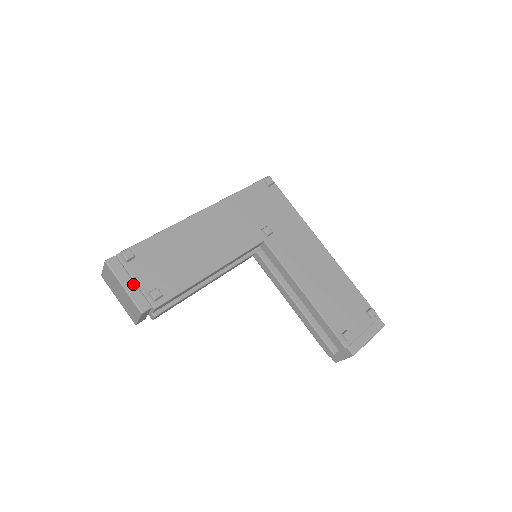
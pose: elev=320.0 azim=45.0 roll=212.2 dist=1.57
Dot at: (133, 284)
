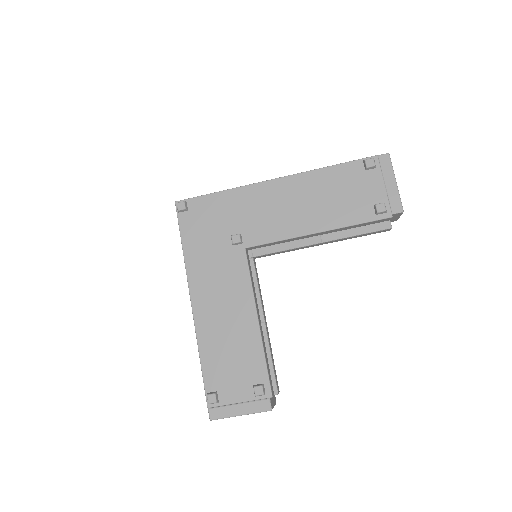
Dot at: (241, 406)
